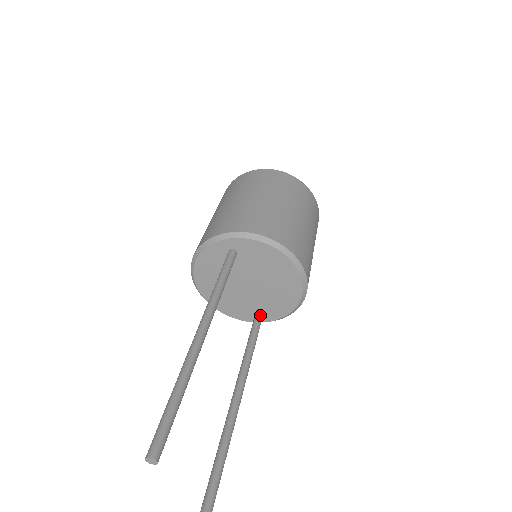
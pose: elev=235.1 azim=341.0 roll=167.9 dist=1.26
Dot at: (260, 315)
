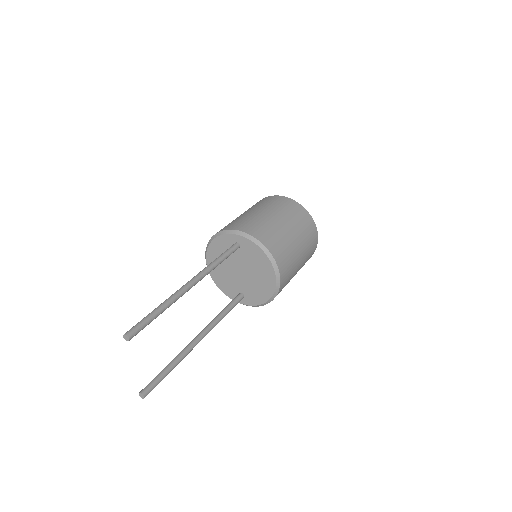
Dot at: (240, 297)
